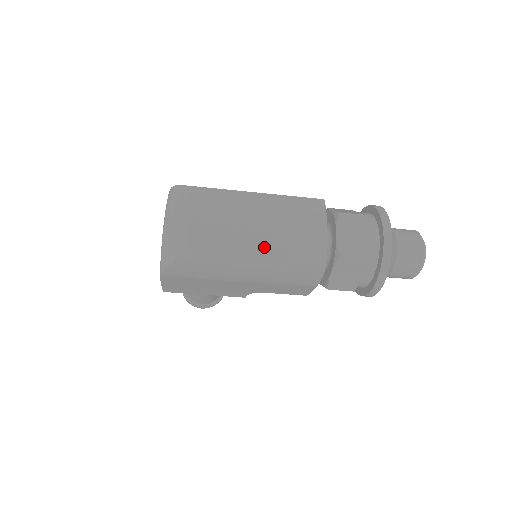
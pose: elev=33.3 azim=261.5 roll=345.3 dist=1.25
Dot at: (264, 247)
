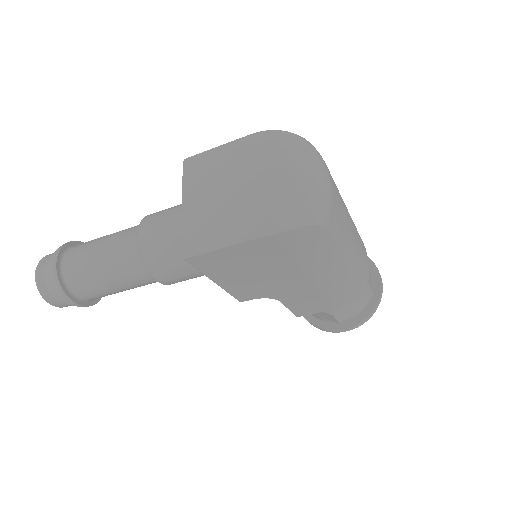
Dot at: (354, 249)
